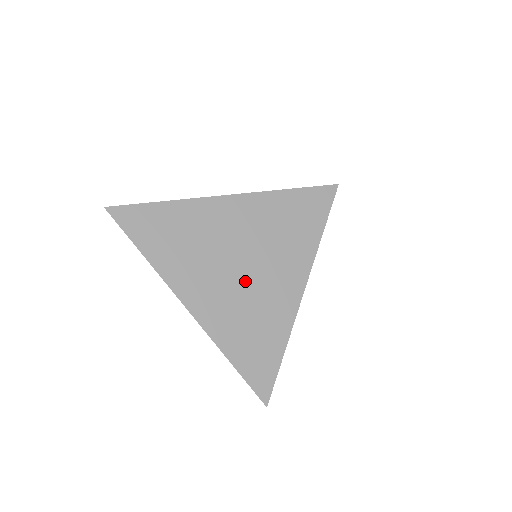
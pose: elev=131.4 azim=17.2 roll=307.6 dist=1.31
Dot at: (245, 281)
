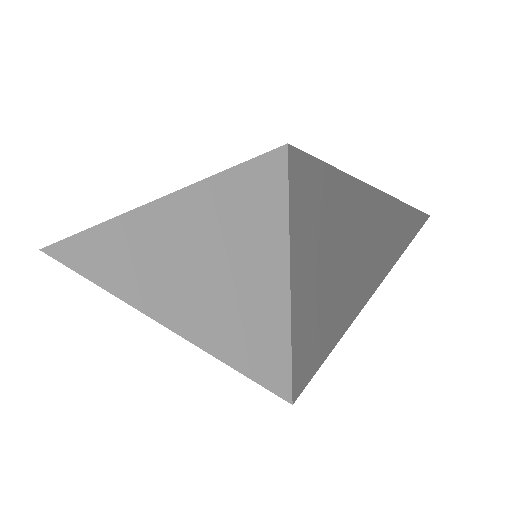
Dot at: (232, 282)
